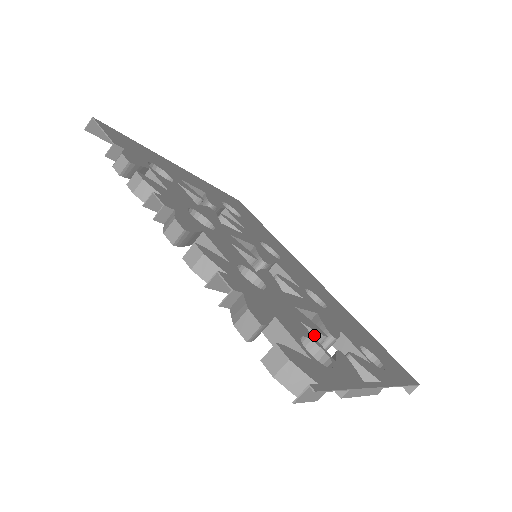
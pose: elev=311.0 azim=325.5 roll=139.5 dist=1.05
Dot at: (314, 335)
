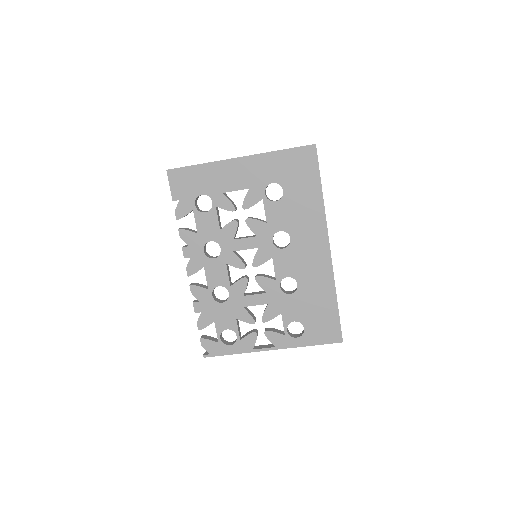
Dot at: (246, 322)
